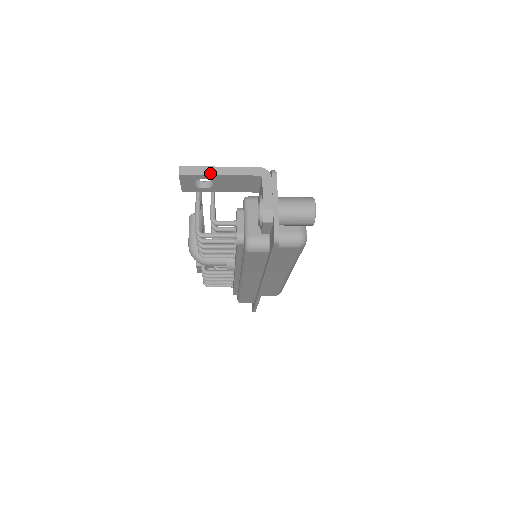
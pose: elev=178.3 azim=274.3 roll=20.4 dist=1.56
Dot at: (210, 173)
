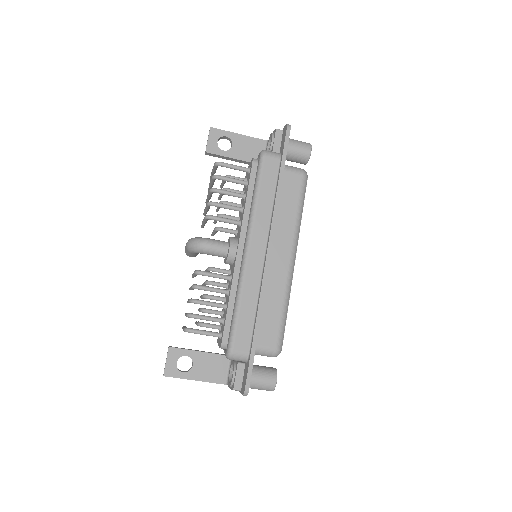
Dot at: (232, 133)
